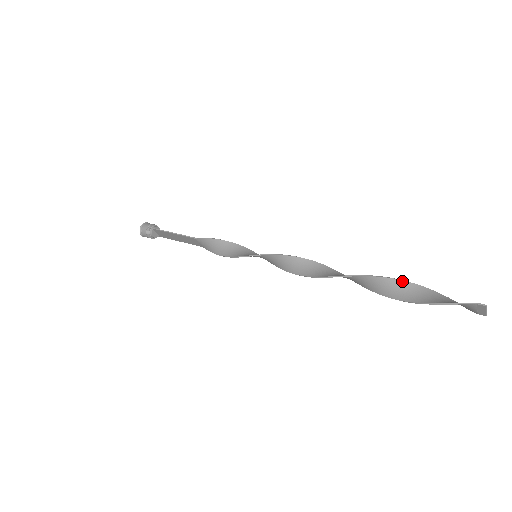
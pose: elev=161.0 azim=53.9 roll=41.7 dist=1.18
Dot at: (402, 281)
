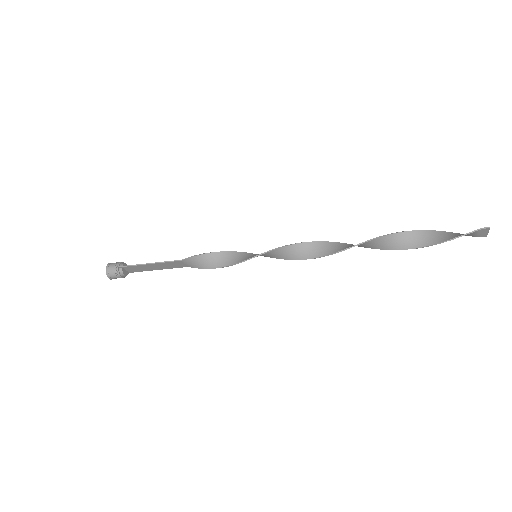
Dot at: (409, 232)
